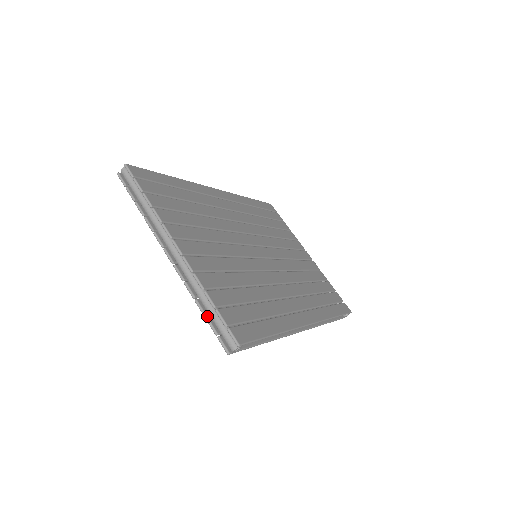
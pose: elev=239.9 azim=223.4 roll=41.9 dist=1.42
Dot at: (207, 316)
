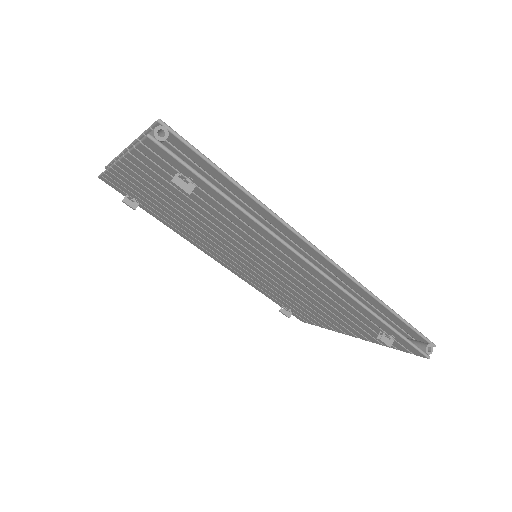
Dot at: (138, 150)
